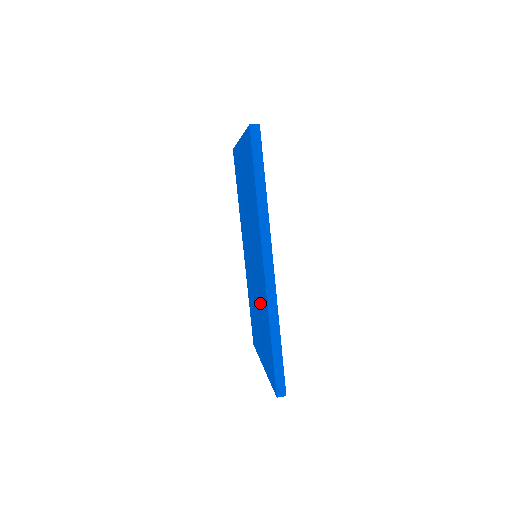
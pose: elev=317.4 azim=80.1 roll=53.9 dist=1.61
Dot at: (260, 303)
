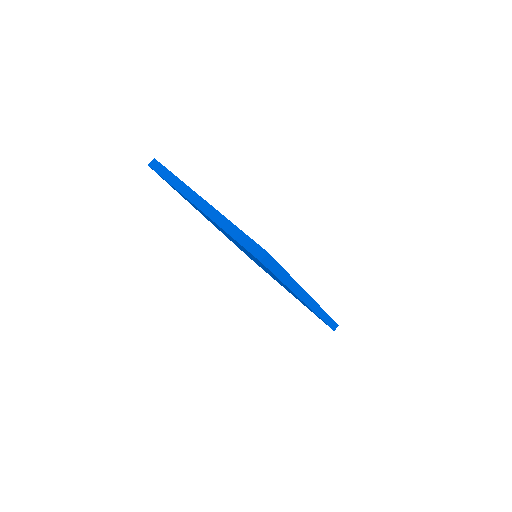
Dot at: occluded
